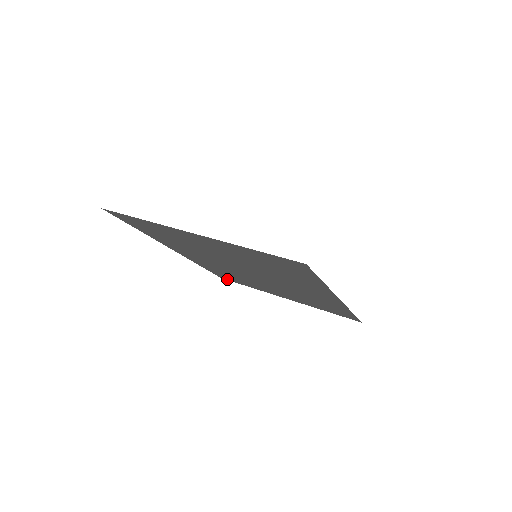
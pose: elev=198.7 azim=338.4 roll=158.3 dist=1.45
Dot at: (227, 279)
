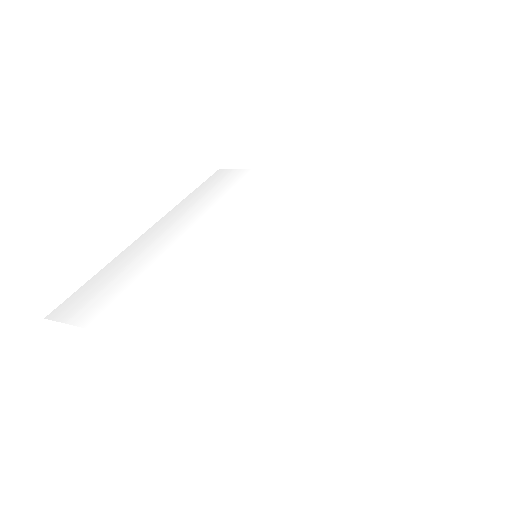
Dot at: occluded
